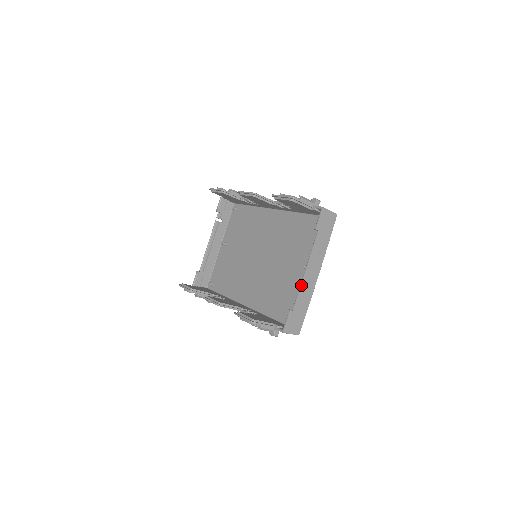
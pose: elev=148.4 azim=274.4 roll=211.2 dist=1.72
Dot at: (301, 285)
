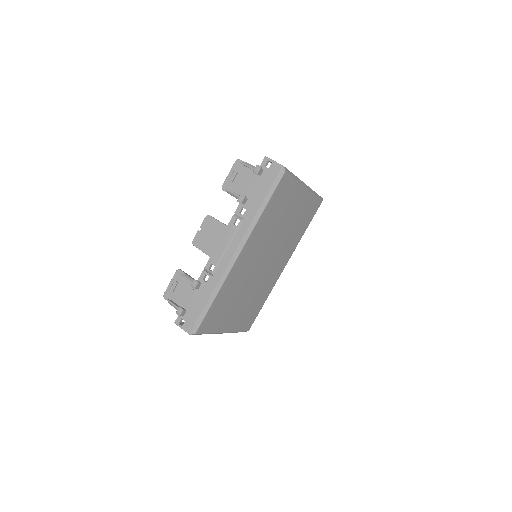
Dot at: occluded
